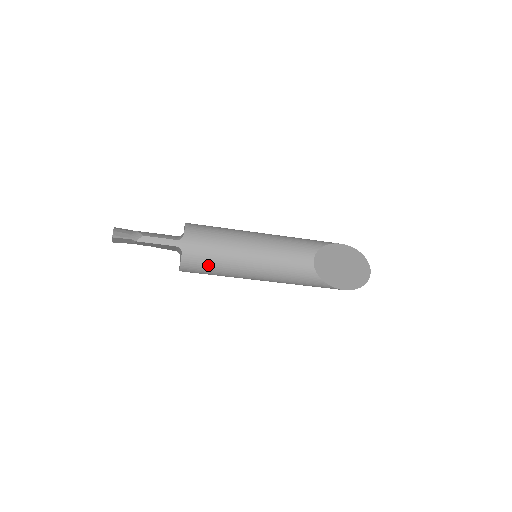
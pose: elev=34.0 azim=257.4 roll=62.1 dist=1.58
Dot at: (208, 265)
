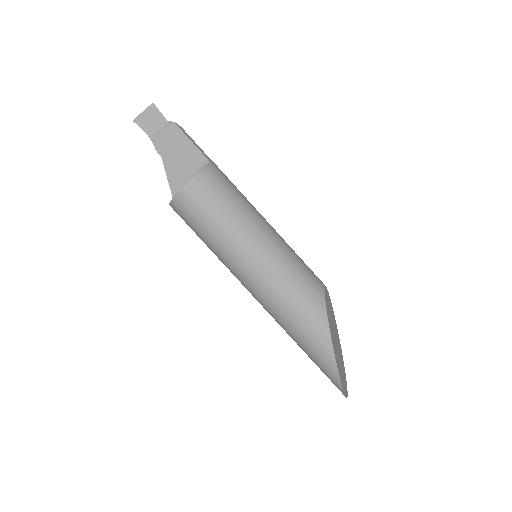
Dot at: (224, 198)
